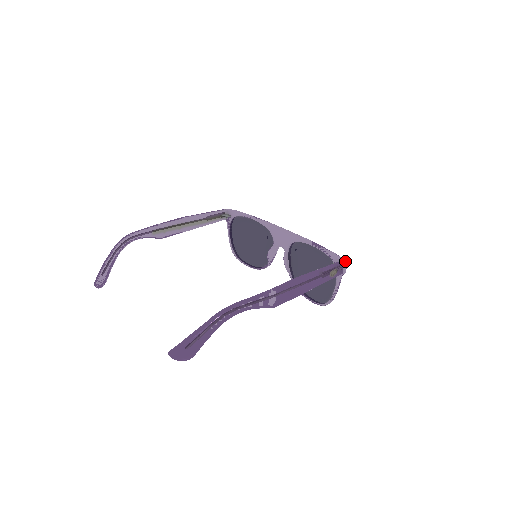
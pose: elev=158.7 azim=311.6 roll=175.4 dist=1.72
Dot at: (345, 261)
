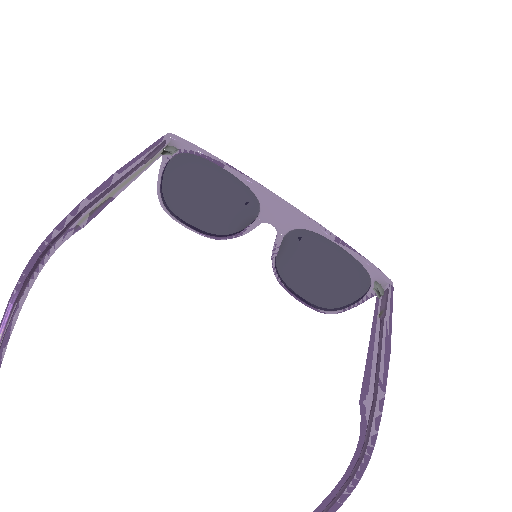
Dot at: occluded
